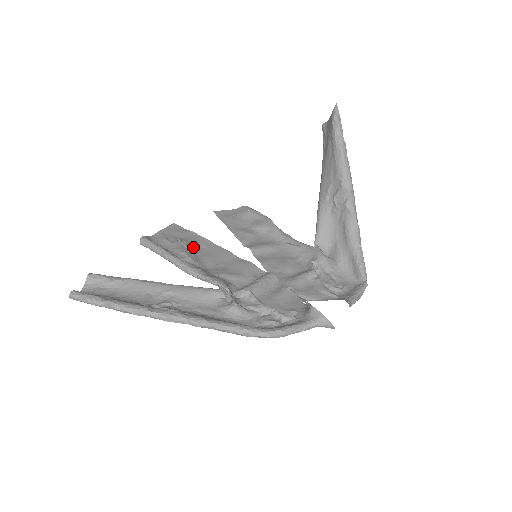
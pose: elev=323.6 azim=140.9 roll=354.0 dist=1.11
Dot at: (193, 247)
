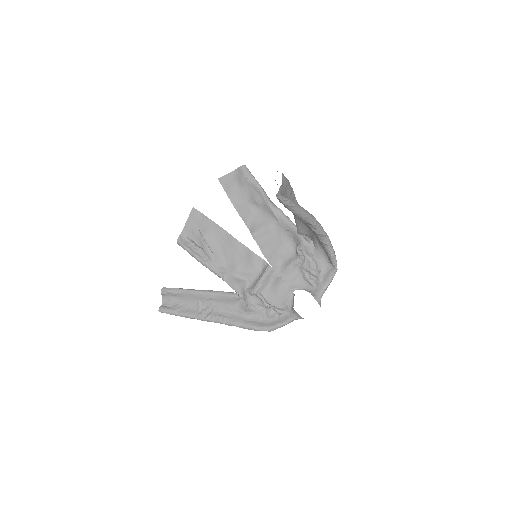
Dot at: (213, 241)
